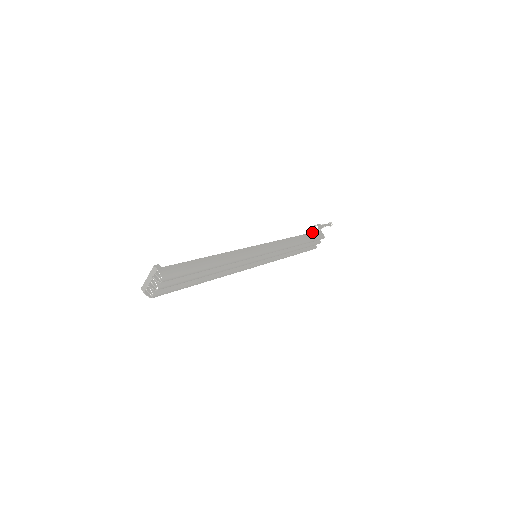
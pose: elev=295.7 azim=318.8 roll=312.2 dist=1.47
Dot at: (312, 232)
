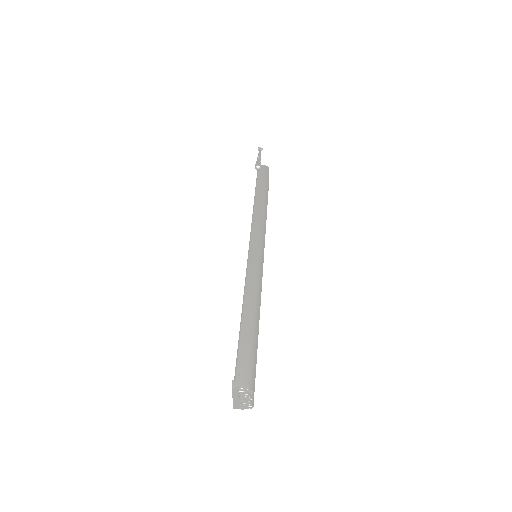
Dot at: (257, 174)
